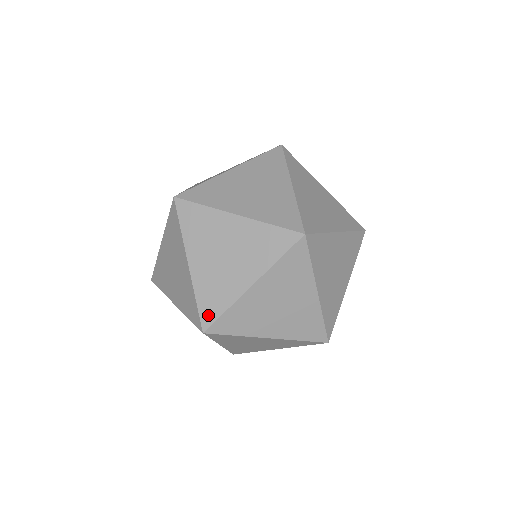
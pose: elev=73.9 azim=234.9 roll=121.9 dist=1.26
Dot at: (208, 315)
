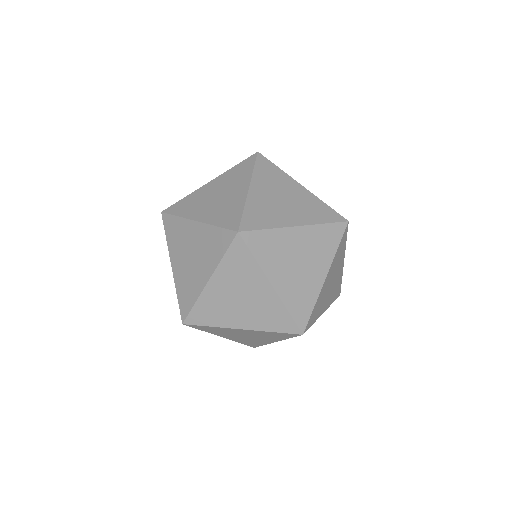
Dot at: (250, 223)
